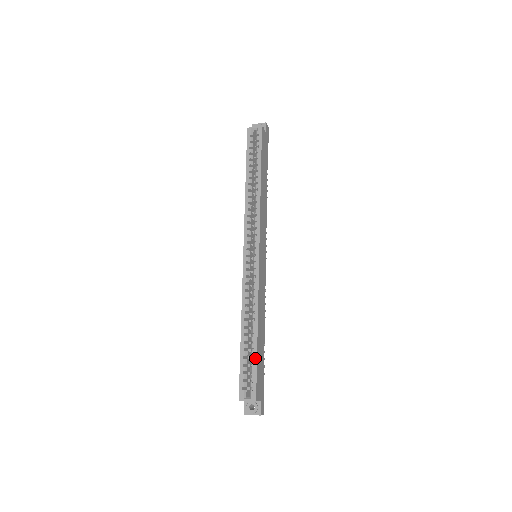
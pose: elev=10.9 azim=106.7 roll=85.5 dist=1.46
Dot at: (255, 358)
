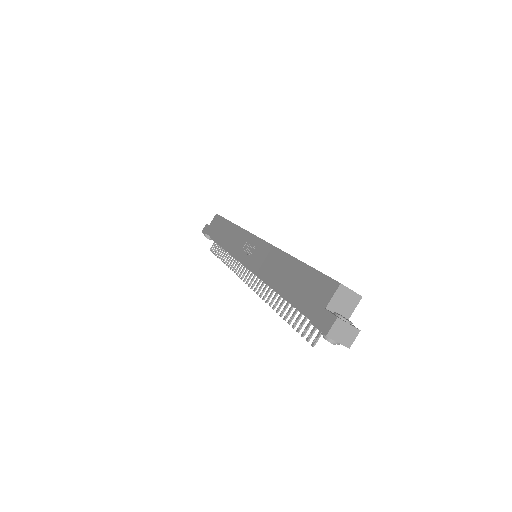
Dot at: occluded
